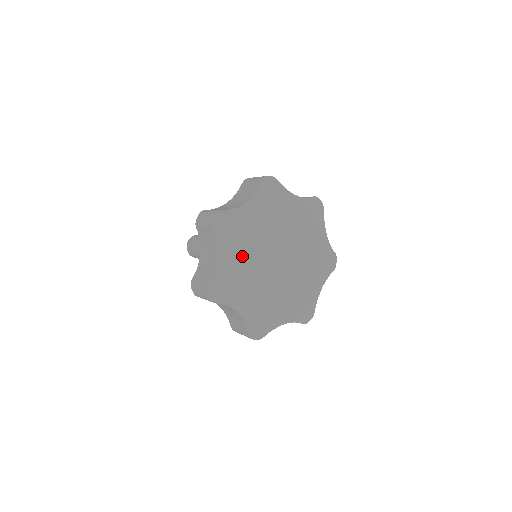
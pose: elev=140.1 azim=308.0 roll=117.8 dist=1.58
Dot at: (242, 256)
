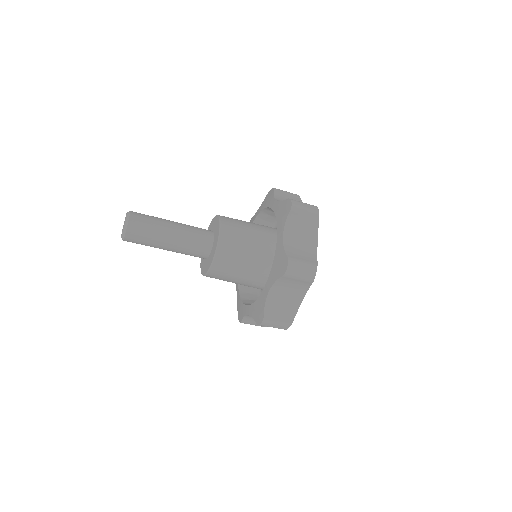
Dot at: occluded
